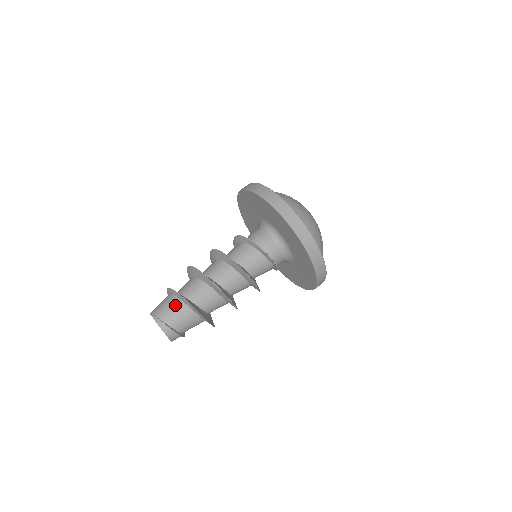
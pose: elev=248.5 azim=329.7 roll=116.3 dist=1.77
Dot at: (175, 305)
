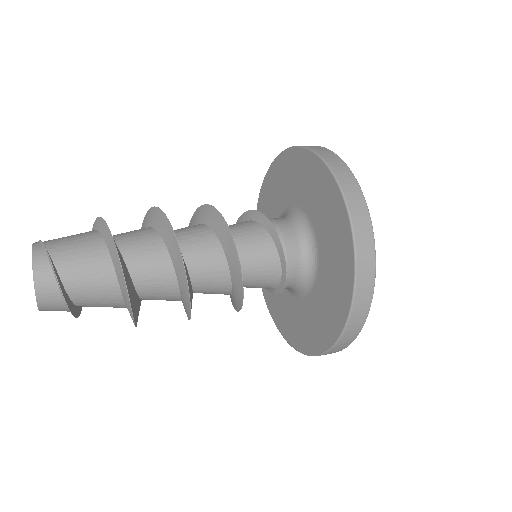
Dot at: (82, 233)
